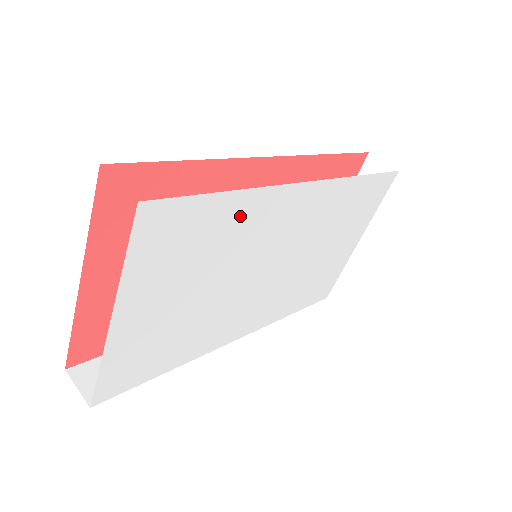
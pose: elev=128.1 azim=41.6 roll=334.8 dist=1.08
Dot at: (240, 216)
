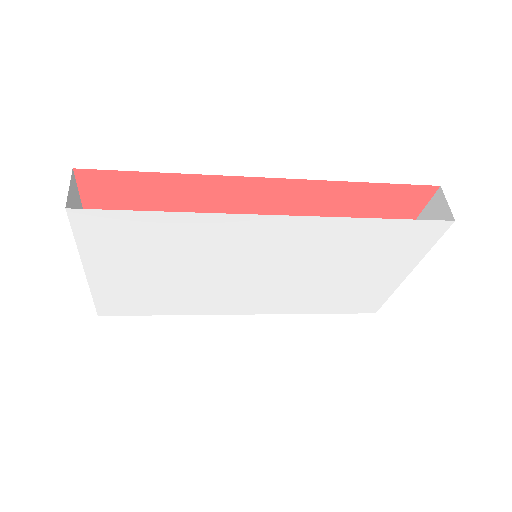
Dot at: (187, 229)
